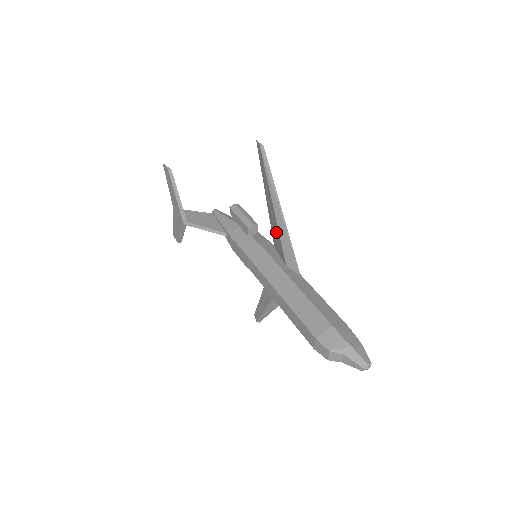
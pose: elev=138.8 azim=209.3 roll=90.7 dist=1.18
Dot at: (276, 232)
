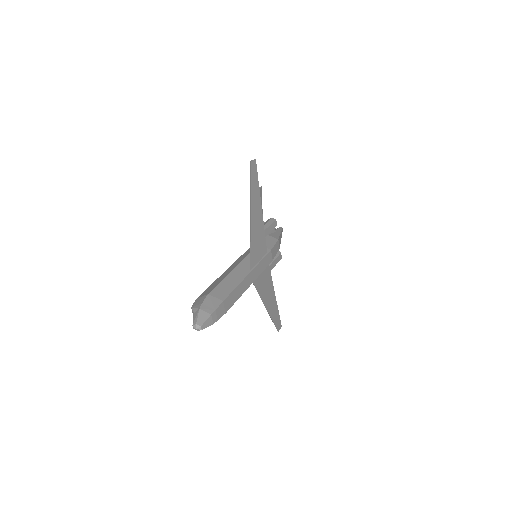
Dot at: occluded
